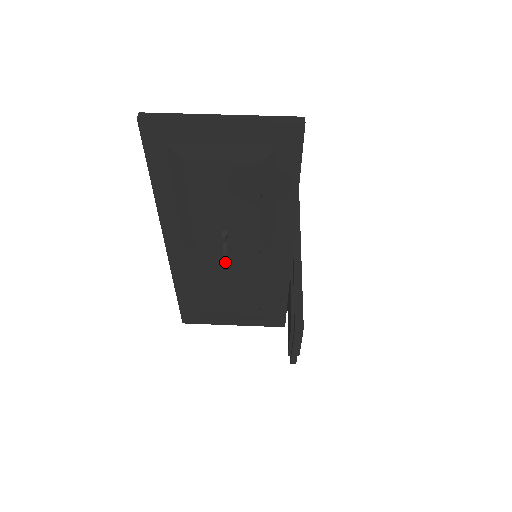
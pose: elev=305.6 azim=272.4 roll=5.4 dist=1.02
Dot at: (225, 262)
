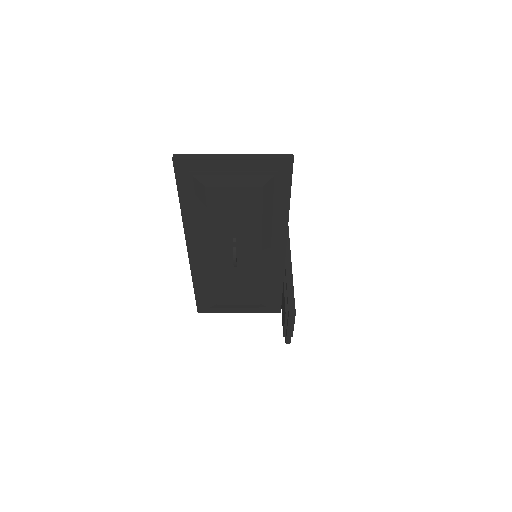
Dot at: (235, 261)
